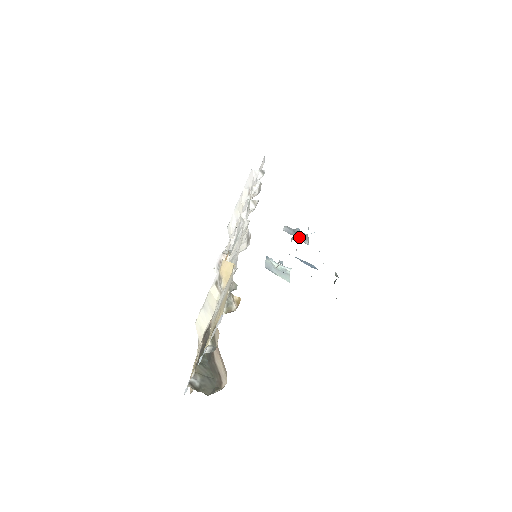
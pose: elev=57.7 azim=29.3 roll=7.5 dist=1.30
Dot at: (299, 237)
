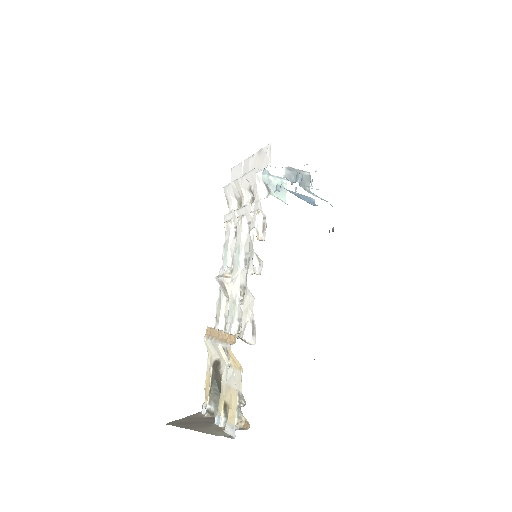
Dot at: occluded
